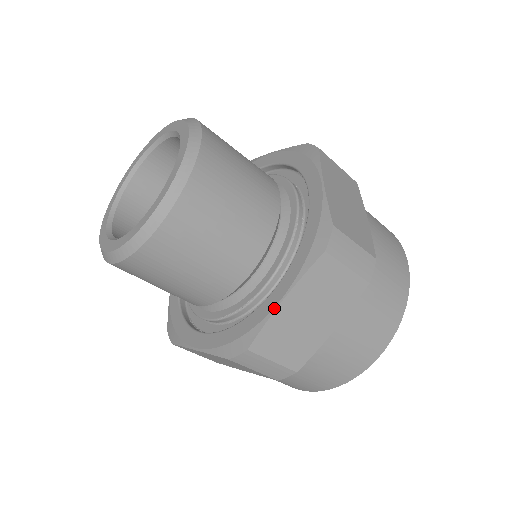
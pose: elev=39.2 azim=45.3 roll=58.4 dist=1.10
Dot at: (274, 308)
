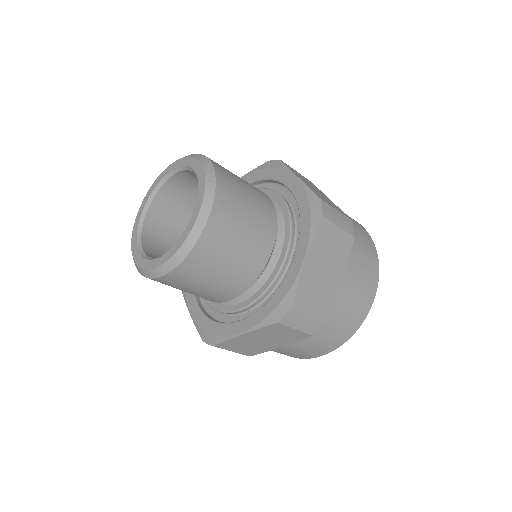
Dot at: (301, 268)
